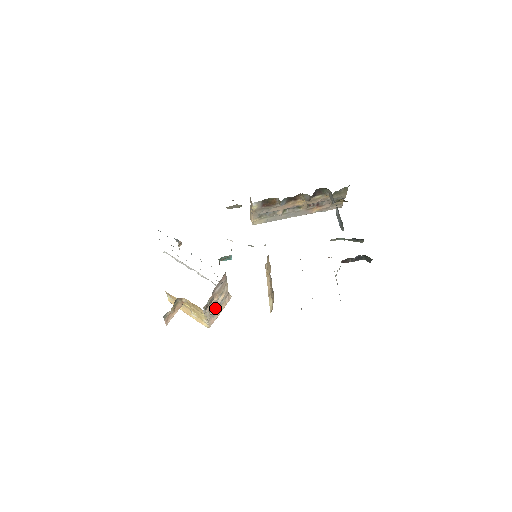
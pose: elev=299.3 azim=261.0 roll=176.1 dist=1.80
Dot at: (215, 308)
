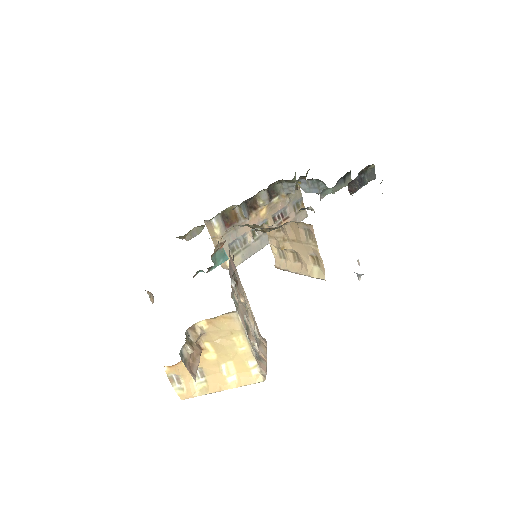
Dot at: occluded
